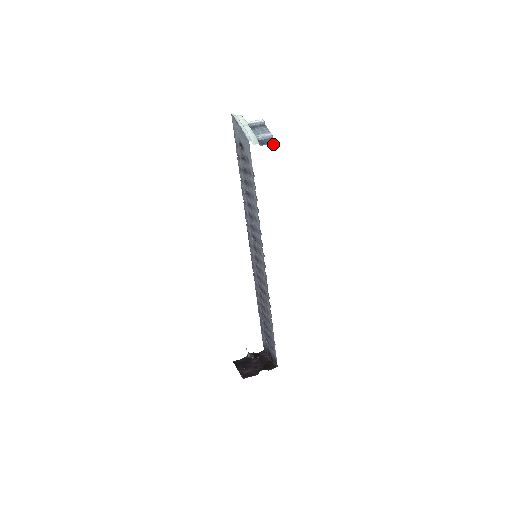
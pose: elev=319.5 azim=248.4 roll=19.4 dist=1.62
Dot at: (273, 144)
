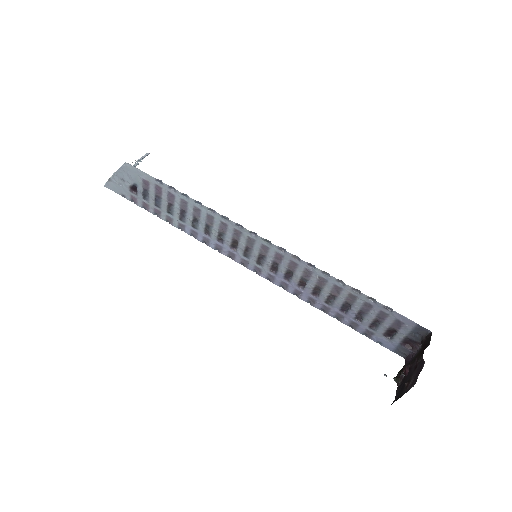
Dot at: occluded
